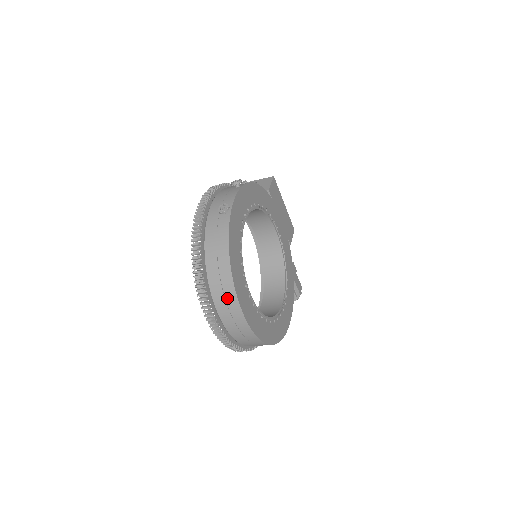
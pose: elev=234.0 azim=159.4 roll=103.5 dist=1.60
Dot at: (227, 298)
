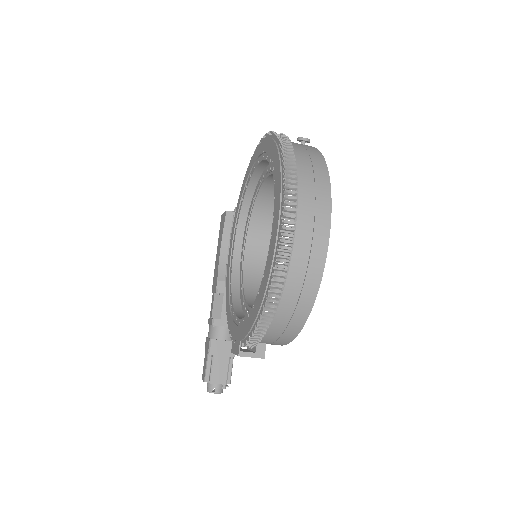
Dot at: (318, 189)
